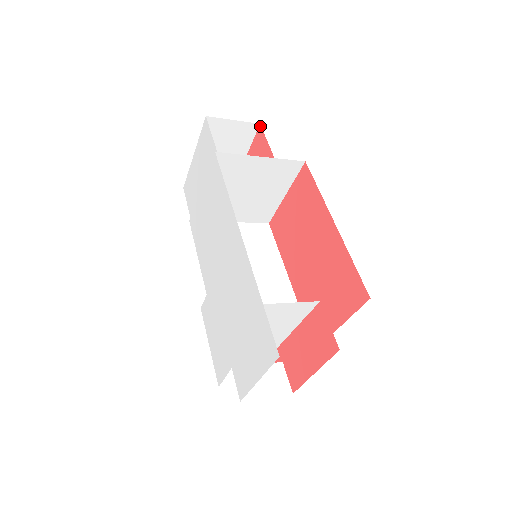
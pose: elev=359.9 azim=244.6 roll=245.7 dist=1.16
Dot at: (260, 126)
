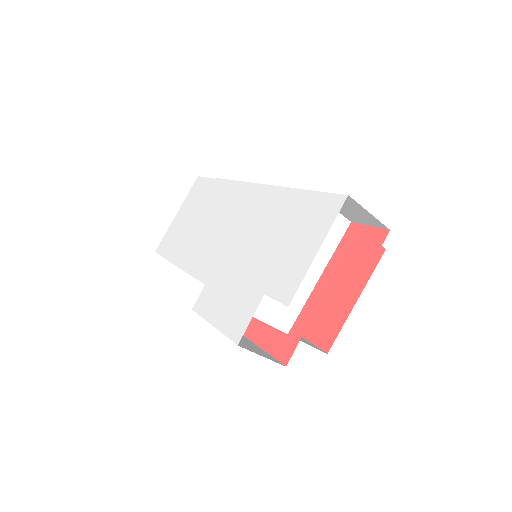
Dot at: occluded
